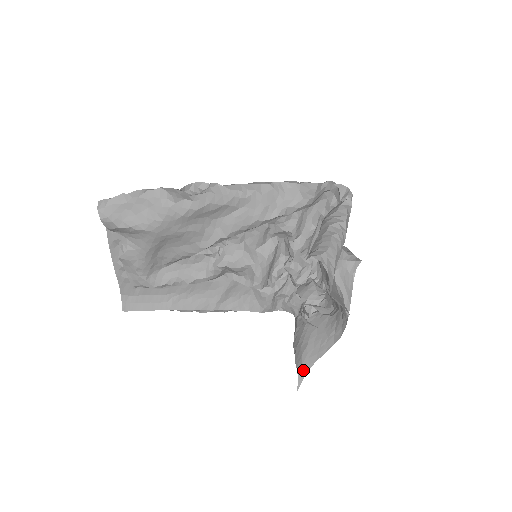
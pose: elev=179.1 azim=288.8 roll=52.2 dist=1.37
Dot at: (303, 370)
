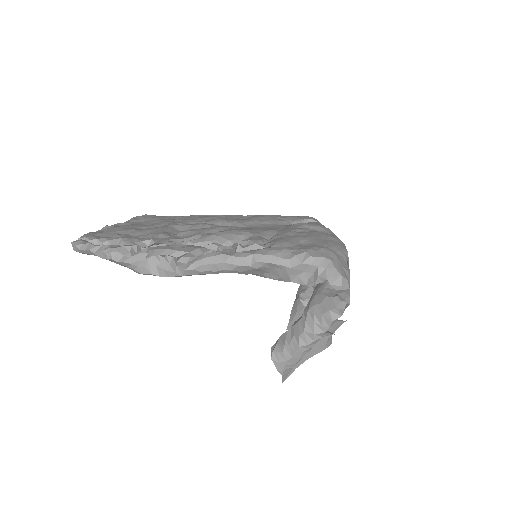
Dot at: occluded
